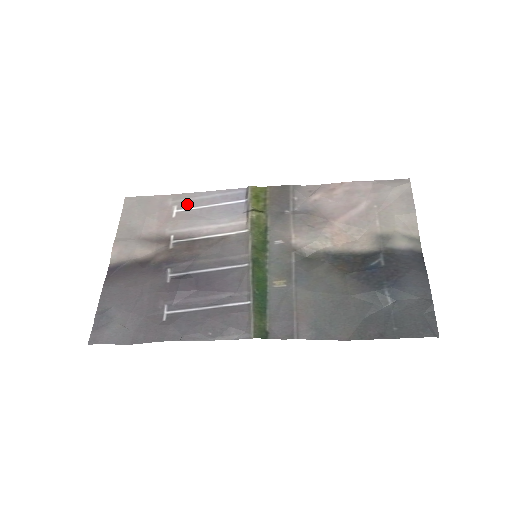
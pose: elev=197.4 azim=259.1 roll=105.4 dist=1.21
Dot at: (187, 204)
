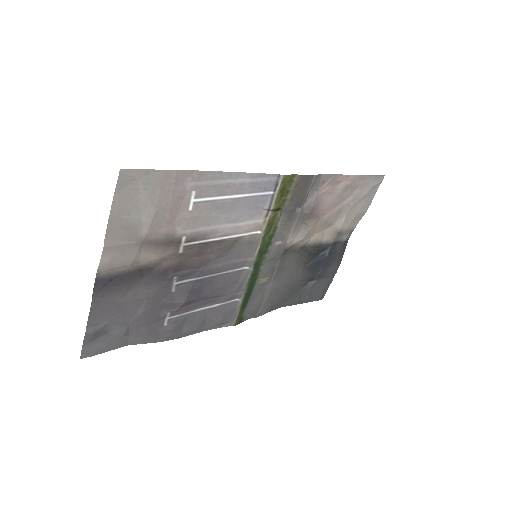
Dot at: (210, 191)
